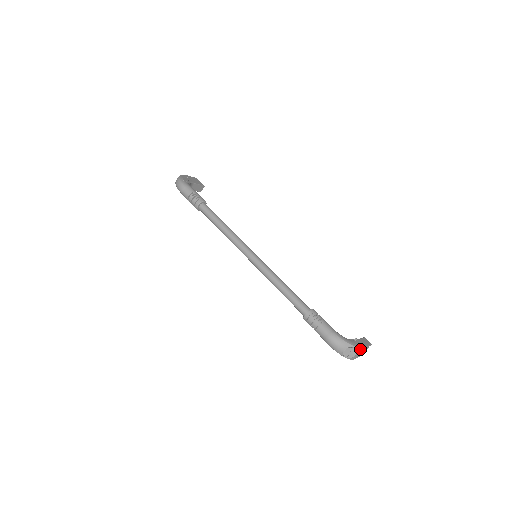
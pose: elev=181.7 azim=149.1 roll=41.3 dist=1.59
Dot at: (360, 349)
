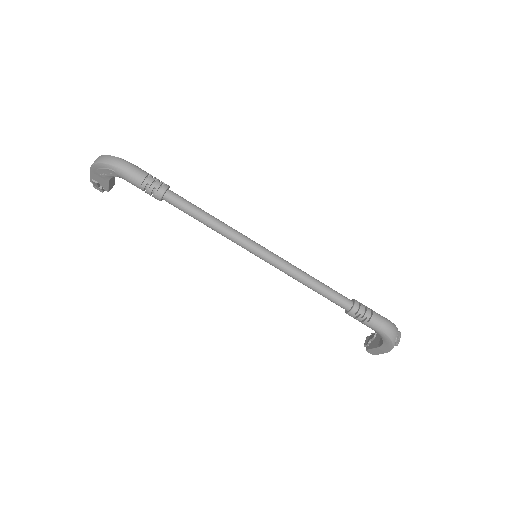
Dot at: occluded
